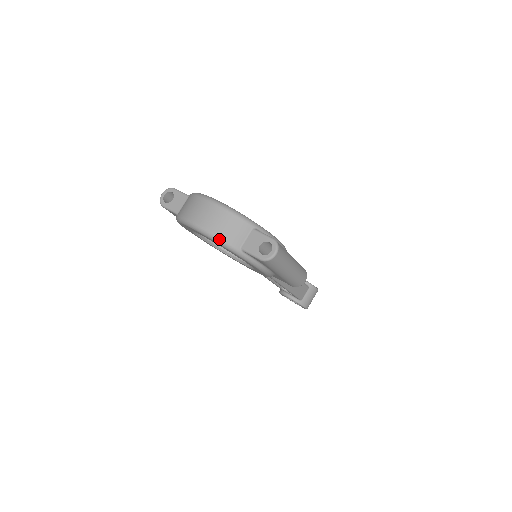
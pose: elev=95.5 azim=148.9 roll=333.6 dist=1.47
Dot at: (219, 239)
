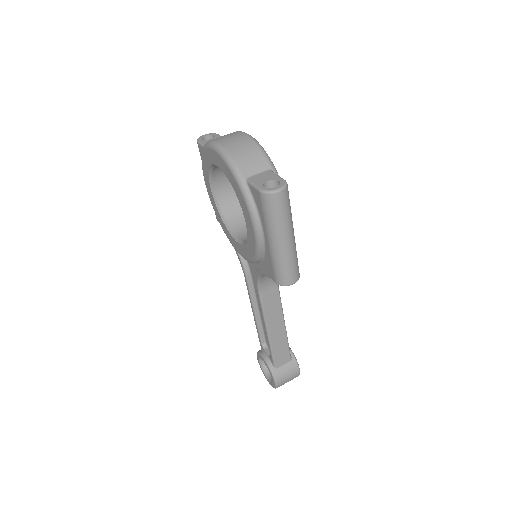
Dot at: (231, 159)
